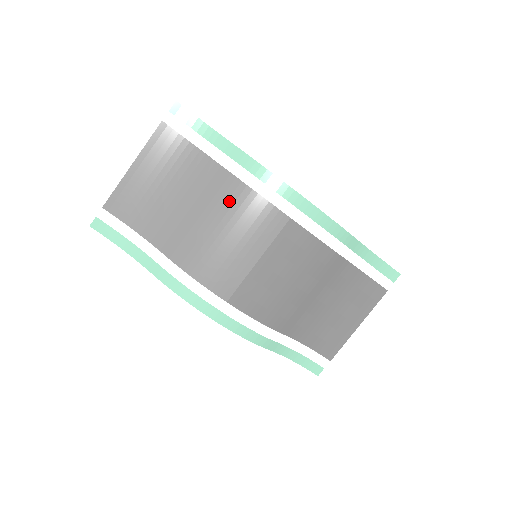
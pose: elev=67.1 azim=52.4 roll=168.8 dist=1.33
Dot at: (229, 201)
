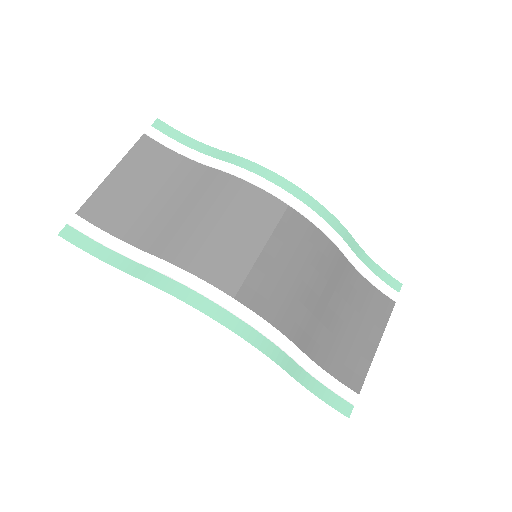
Dot at: (222, 193)
